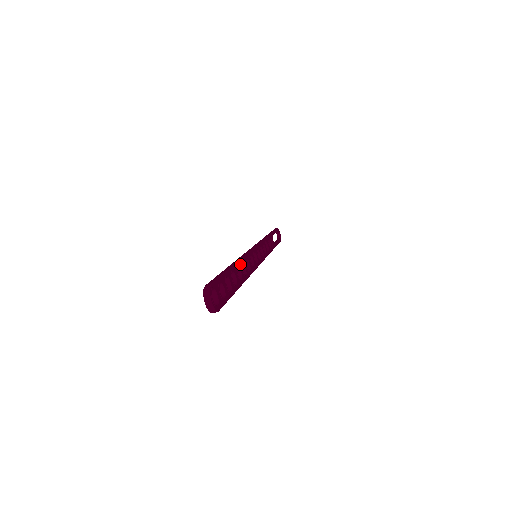
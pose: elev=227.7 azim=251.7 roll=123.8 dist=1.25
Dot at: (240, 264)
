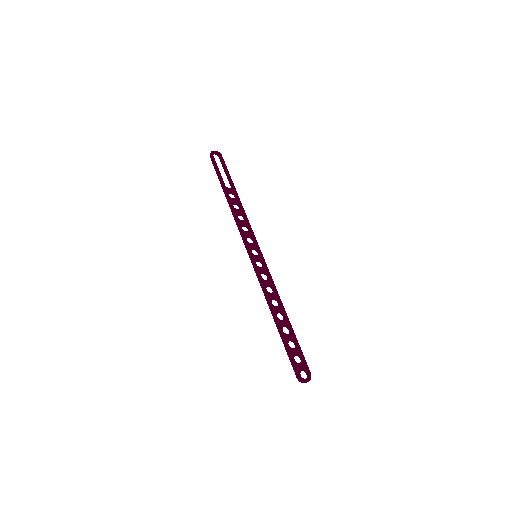
Dot at: (273, 308)
